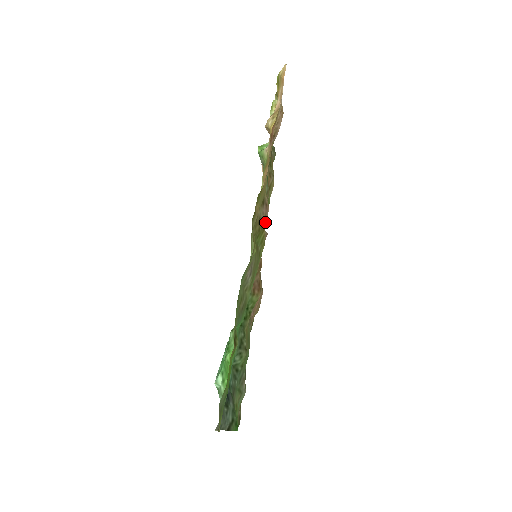
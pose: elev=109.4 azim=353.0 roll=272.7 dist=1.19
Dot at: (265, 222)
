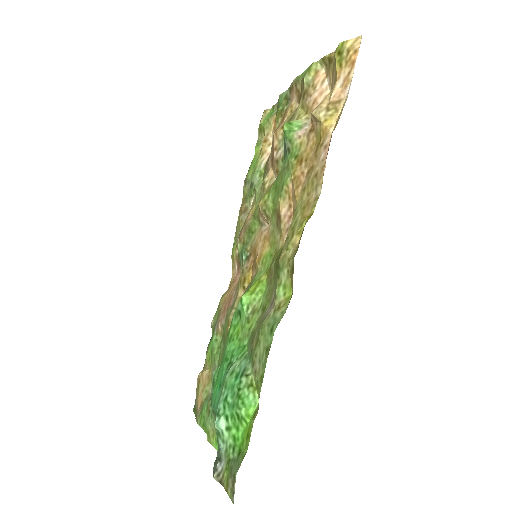
Dot at: occluded
